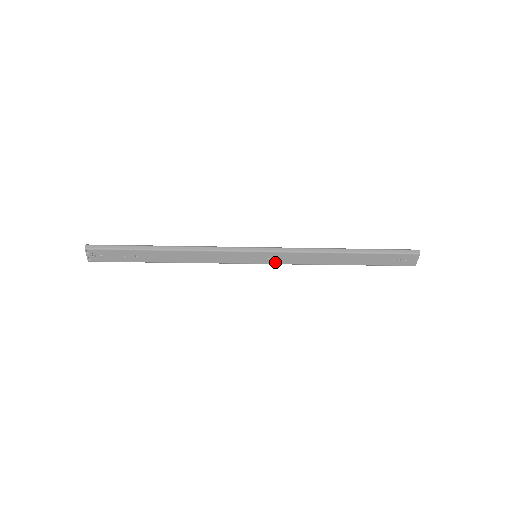
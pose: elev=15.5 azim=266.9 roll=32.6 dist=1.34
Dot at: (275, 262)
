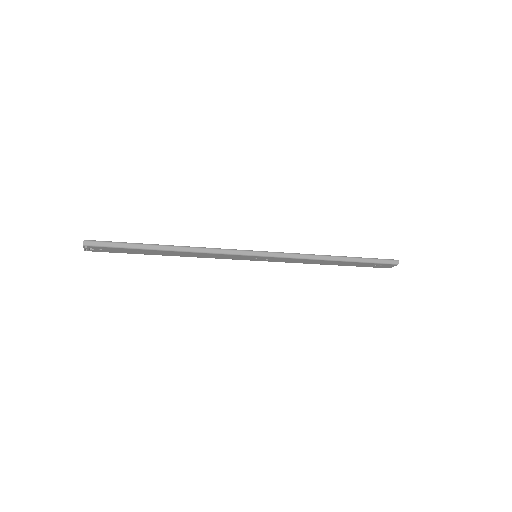
Dot at: (272, 261)
